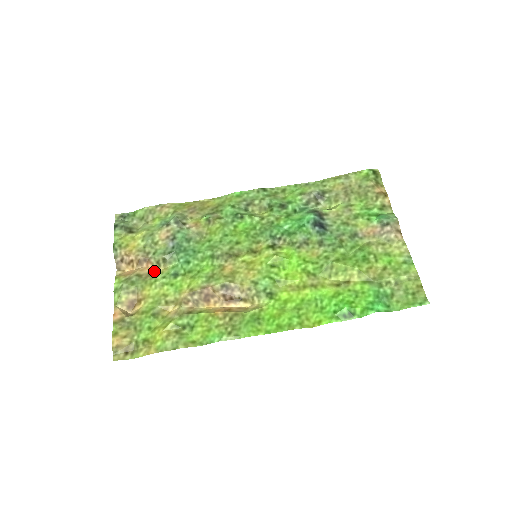
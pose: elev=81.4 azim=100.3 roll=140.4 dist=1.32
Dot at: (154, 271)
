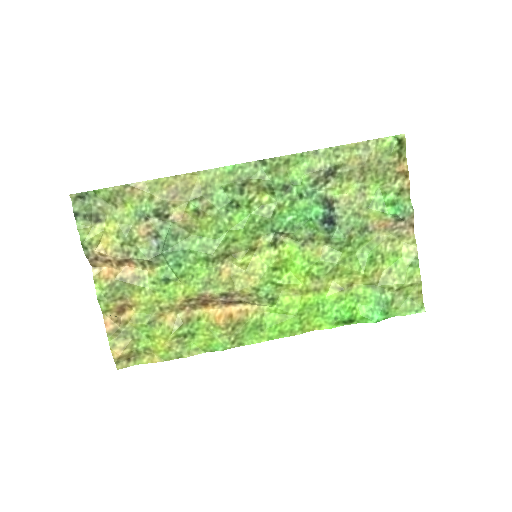
Dot at: (139, 273)
